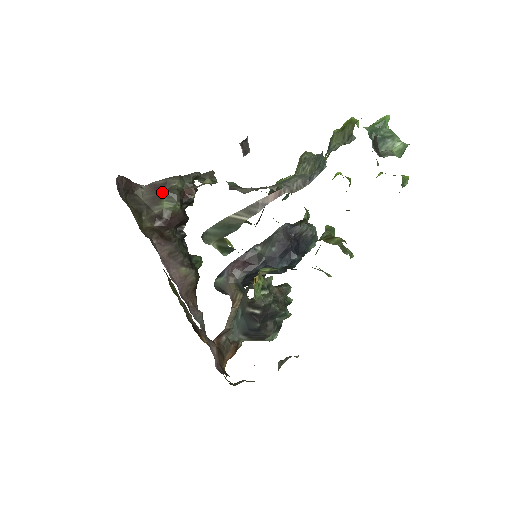
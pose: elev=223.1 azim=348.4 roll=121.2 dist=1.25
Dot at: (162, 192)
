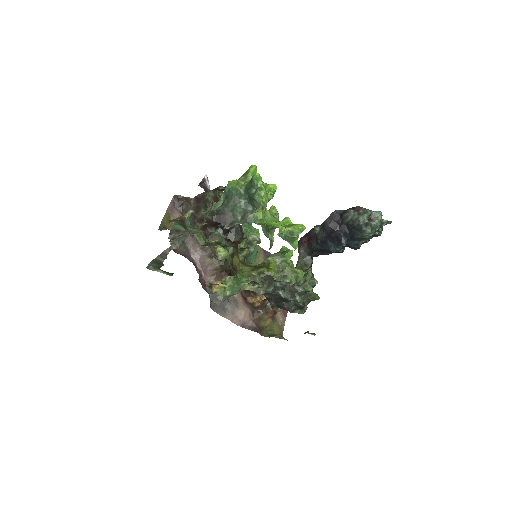
Dot at: (201, 203)
